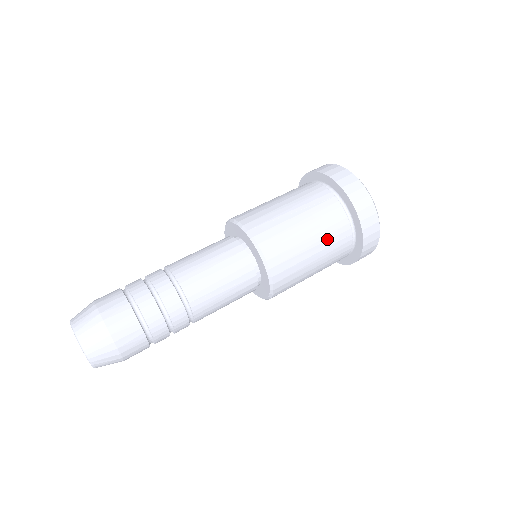
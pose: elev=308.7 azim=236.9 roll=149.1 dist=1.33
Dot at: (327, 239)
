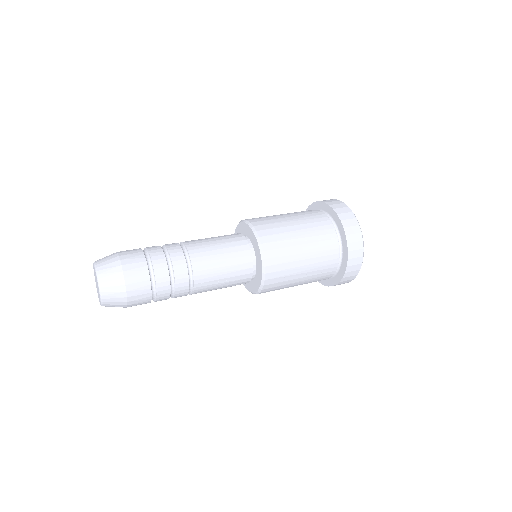
Dot at: (316, 270)
